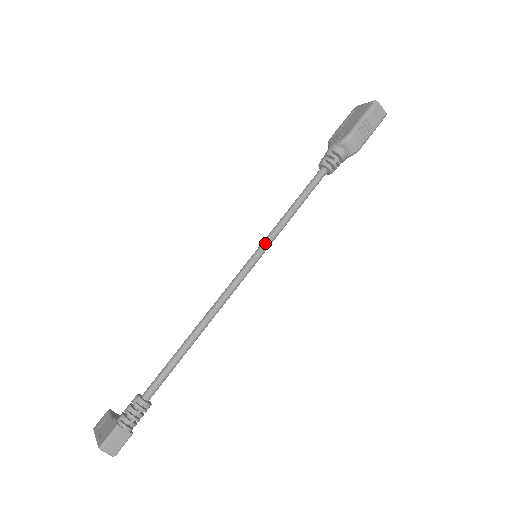
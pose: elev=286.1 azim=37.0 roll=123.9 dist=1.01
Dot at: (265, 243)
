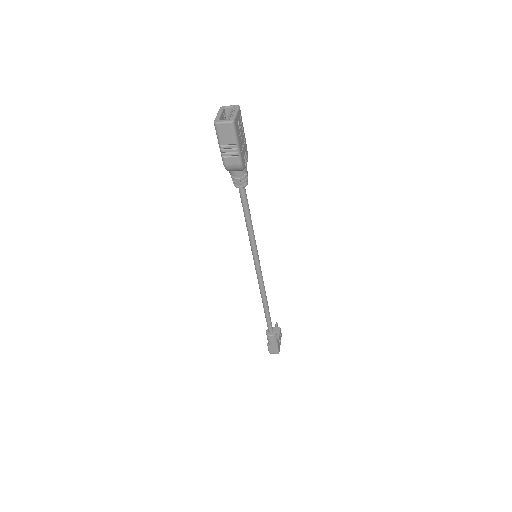
Dot at: (252, 250)
